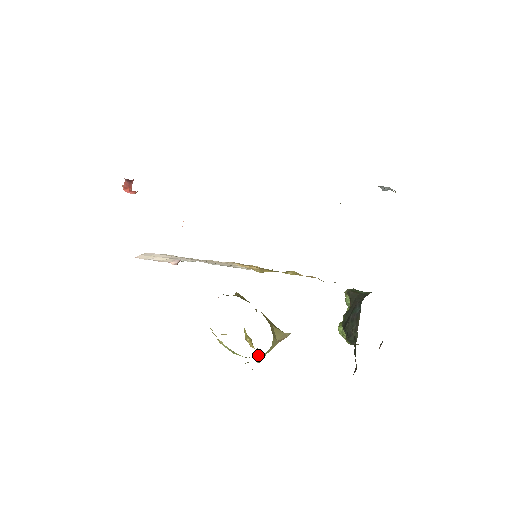
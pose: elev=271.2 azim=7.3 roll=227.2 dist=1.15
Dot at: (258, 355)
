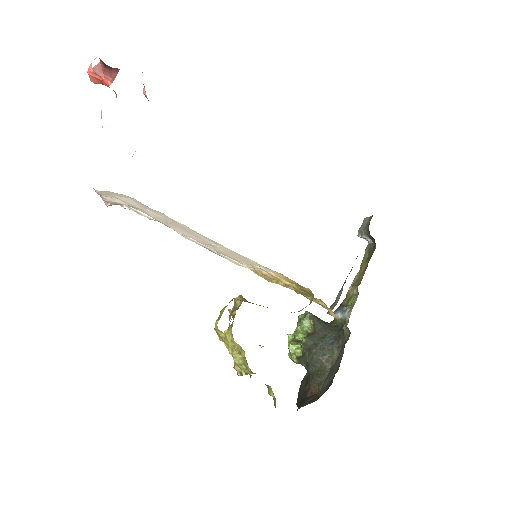
Dot at: occluded
